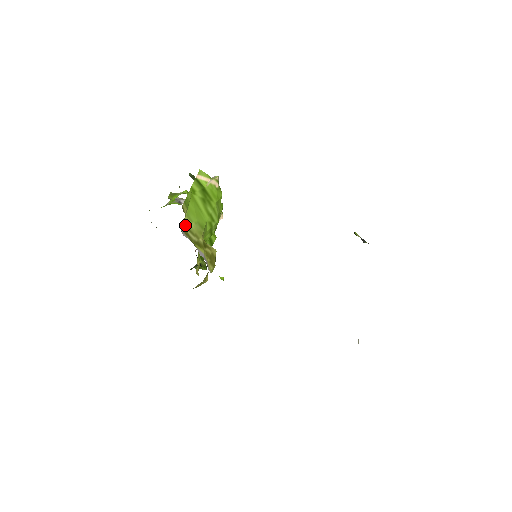
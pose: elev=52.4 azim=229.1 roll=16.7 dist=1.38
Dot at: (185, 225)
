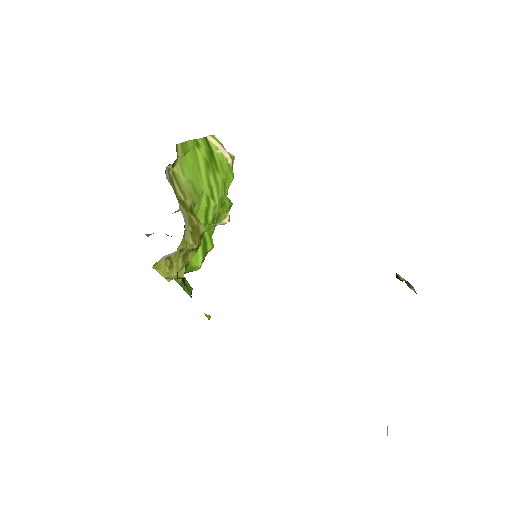
Dot at: (173, 172)
